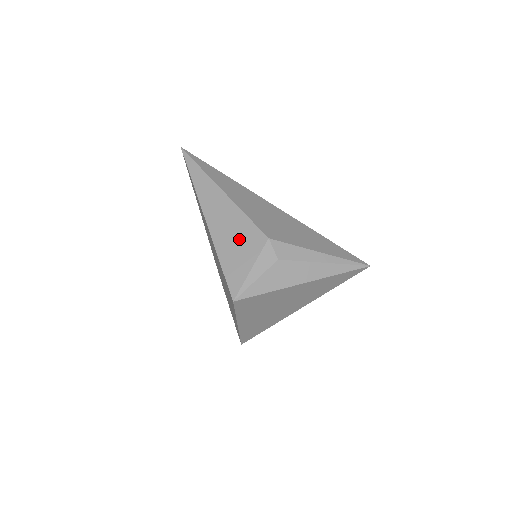
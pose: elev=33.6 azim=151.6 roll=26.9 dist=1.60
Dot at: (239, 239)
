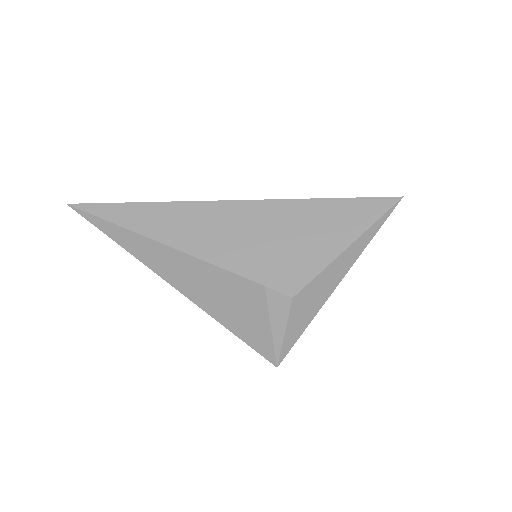
Dot at: (231, 299)
